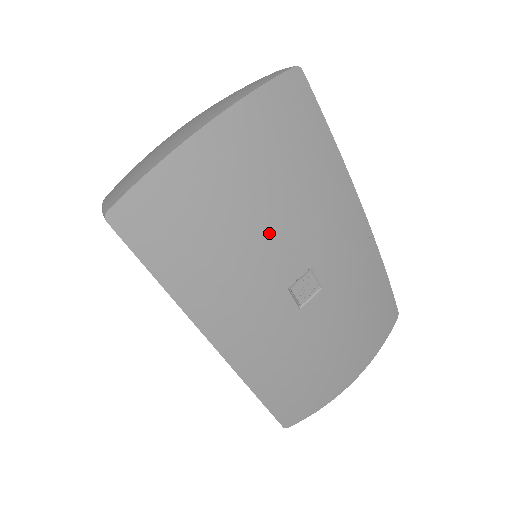
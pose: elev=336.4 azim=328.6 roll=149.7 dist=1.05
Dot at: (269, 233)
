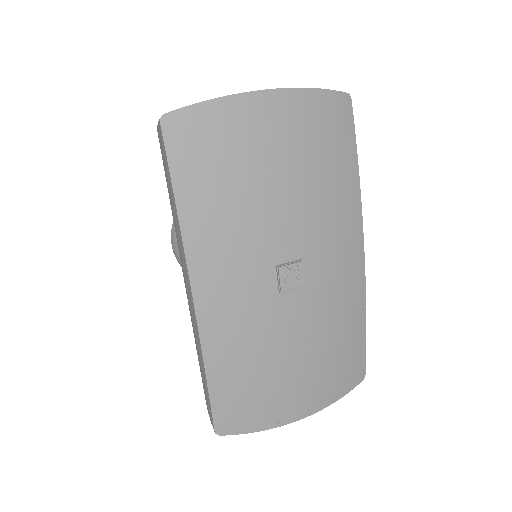
Dot at: (280, 204)
